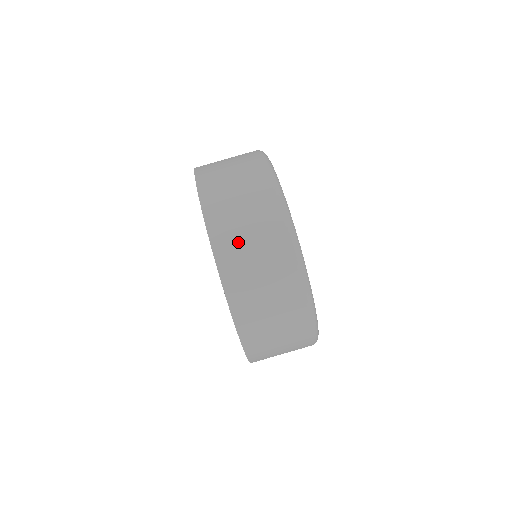
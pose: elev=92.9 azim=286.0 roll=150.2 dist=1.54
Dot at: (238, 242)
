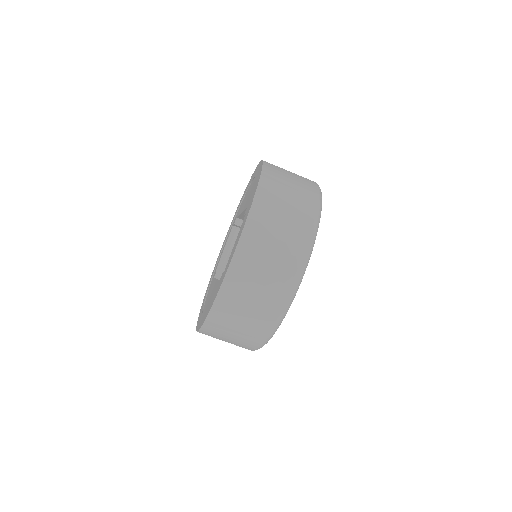
Dot at: (225, 328)
